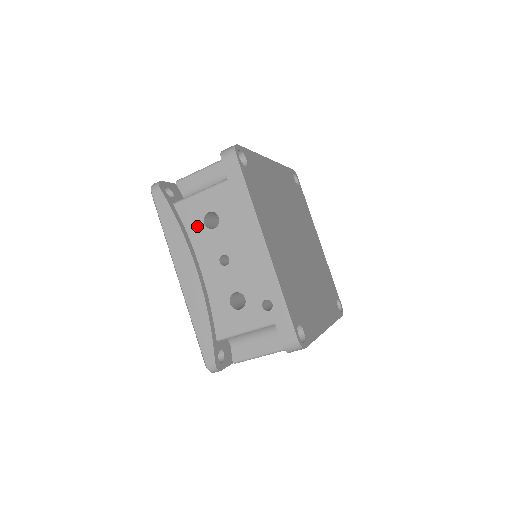
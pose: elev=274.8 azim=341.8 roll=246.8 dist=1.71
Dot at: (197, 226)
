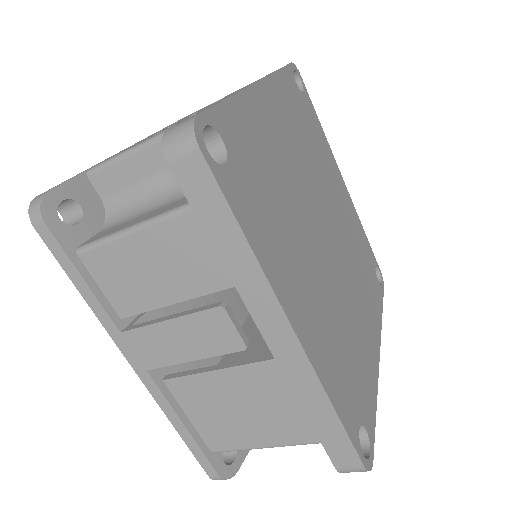
Dot at: occluded
